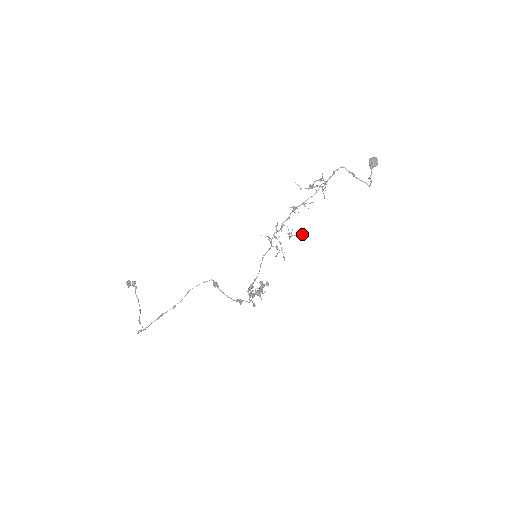
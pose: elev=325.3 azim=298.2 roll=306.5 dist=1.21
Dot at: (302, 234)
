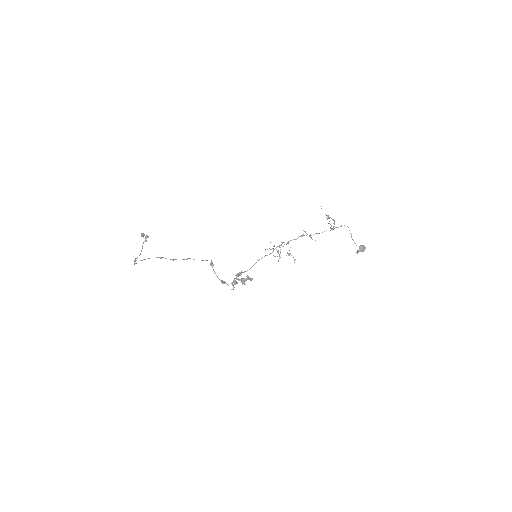
Dot at: occluded
